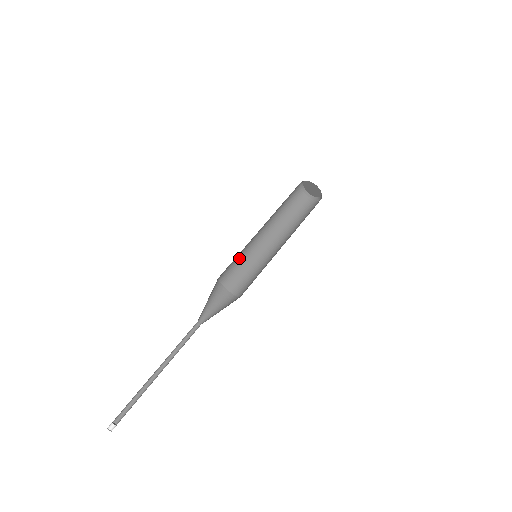
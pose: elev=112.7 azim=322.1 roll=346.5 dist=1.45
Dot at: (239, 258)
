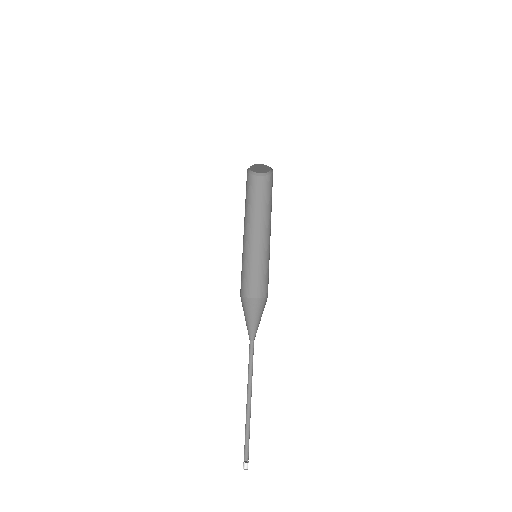
Dot at: (242, 266)
